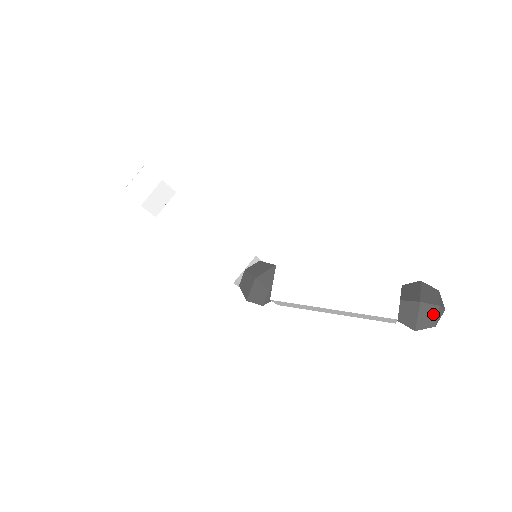
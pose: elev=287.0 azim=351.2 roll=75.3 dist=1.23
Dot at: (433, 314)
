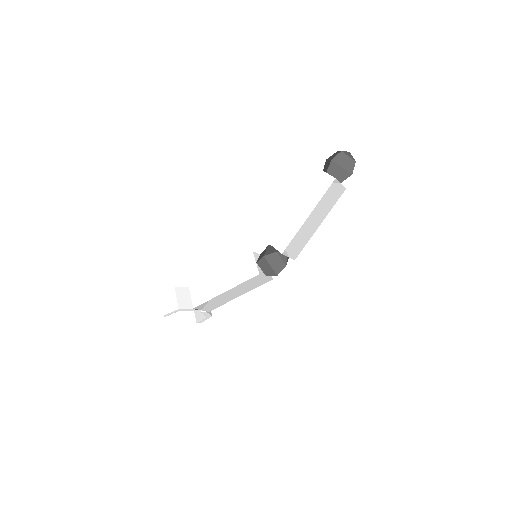
Dot at: (345, 158)
